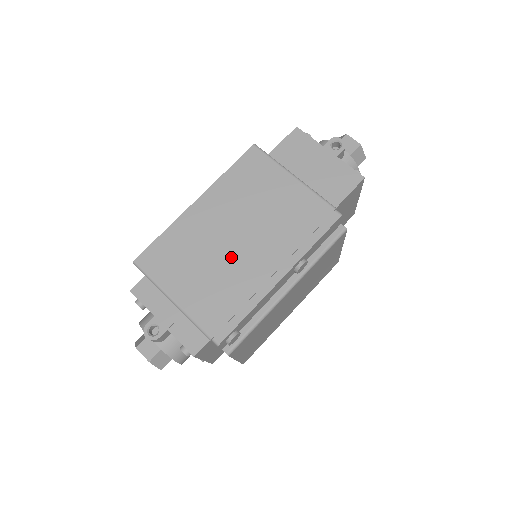
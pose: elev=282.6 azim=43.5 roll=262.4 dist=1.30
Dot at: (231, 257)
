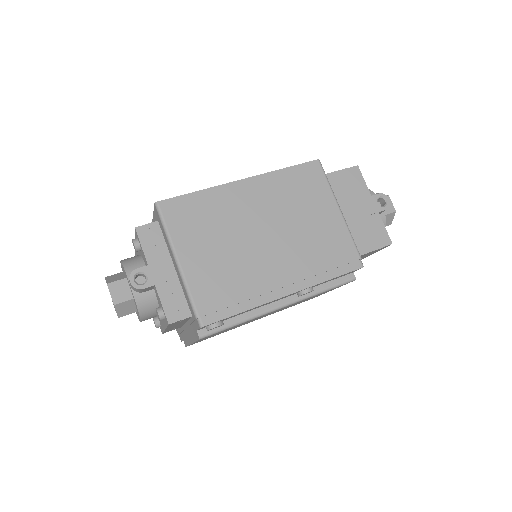
Dot at: (252, 250)
